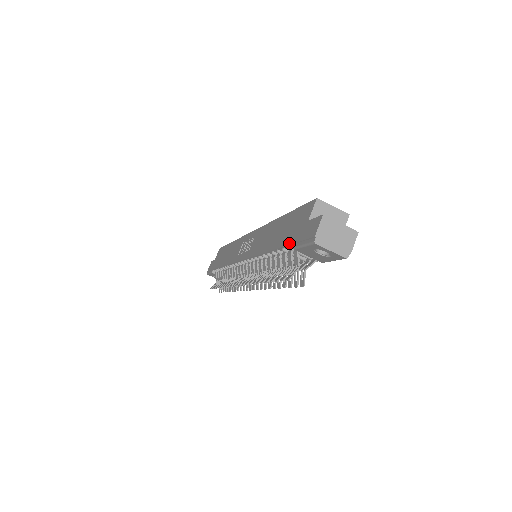
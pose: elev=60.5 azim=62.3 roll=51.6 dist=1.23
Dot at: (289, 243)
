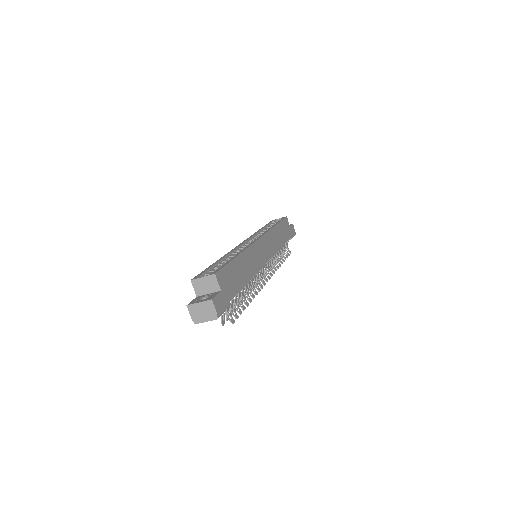
Dot at: occluded
